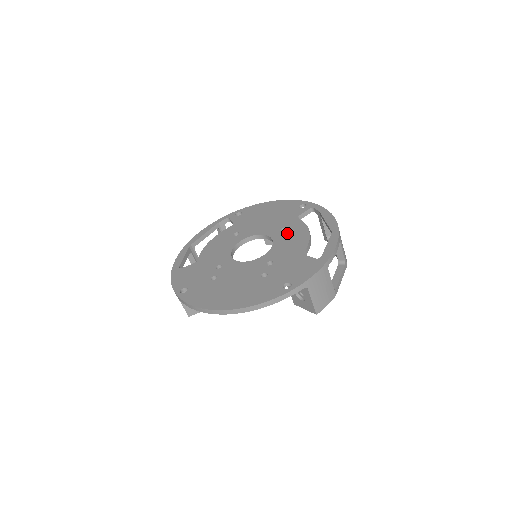
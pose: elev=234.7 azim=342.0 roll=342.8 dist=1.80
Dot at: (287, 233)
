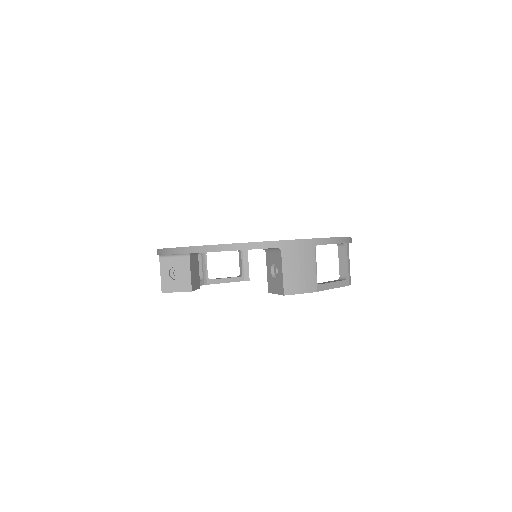
Dot at: occluded
